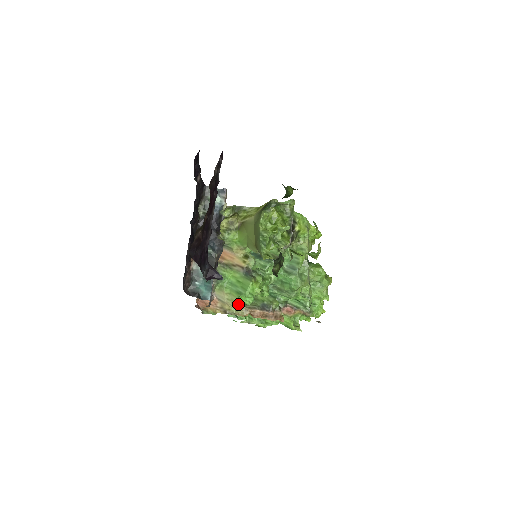
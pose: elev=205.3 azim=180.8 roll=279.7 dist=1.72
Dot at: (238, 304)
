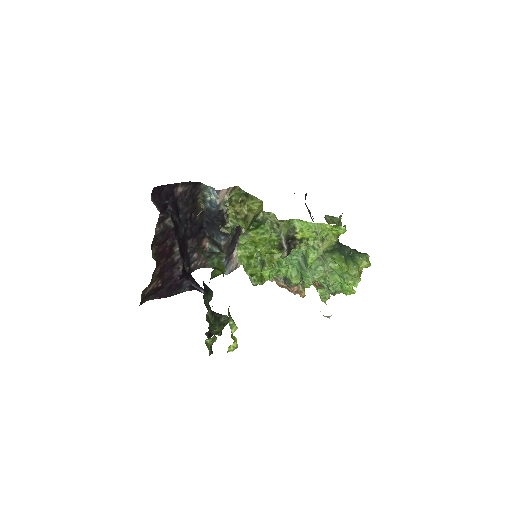
Dot at: occluded
